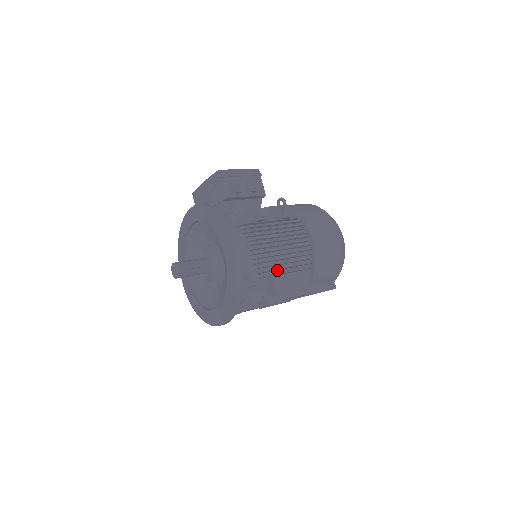
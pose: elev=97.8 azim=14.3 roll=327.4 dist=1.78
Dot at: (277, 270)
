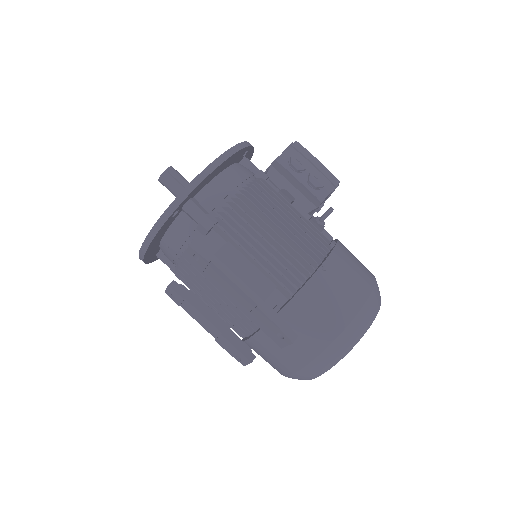
Dot at: (247, 249)
